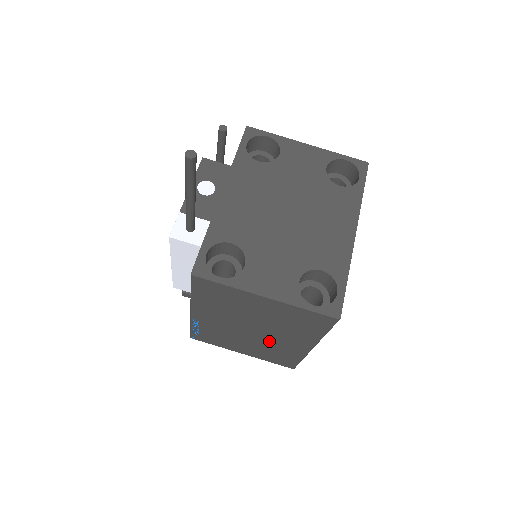
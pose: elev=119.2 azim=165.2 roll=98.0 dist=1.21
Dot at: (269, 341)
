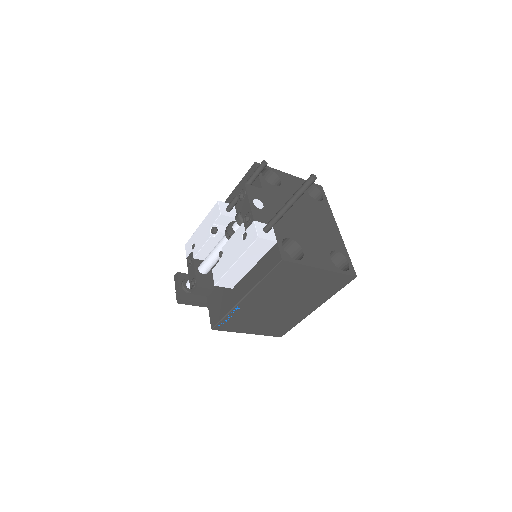
Dot at: (287, 312)
